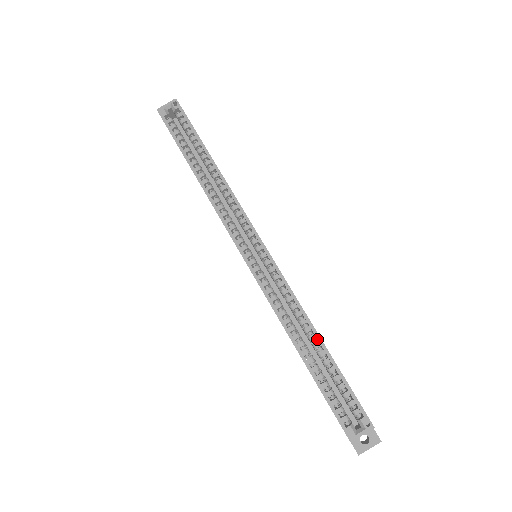
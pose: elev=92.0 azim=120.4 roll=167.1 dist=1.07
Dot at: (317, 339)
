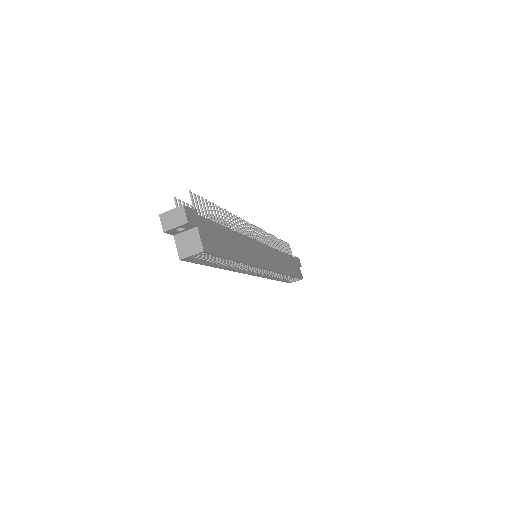
Dot at: (288, 275)
